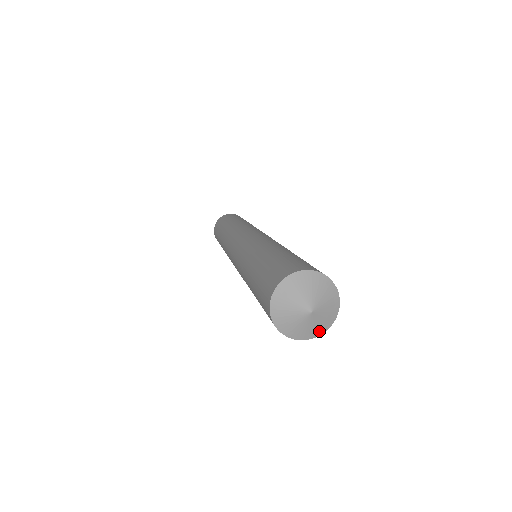
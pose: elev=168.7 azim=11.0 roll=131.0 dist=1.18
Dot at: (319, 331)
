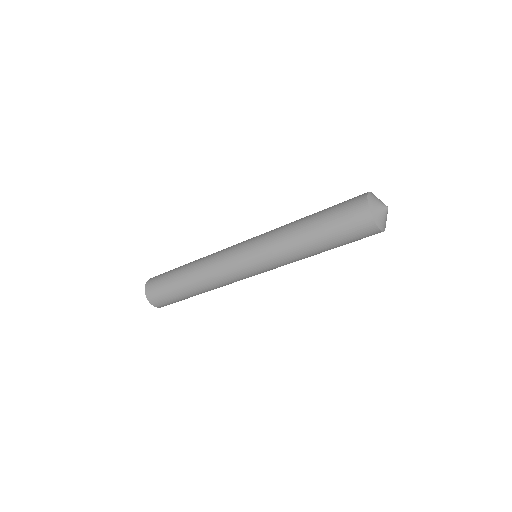
Dot at: (383, 227)
